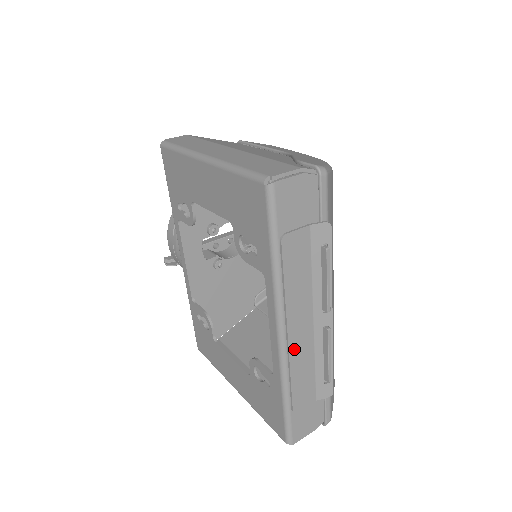
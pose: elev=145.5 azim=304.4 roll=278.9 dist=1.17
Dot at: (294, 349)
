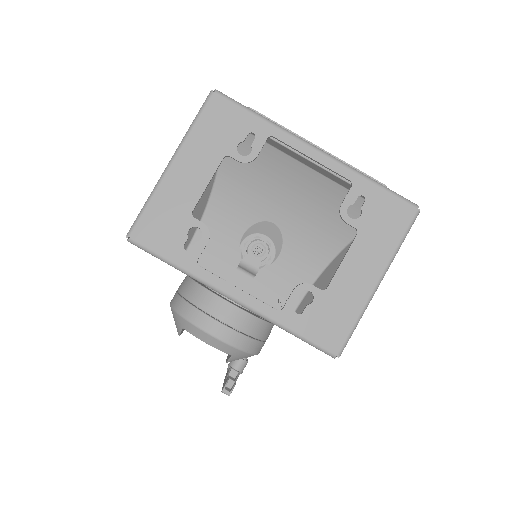
Dot at: occluded
